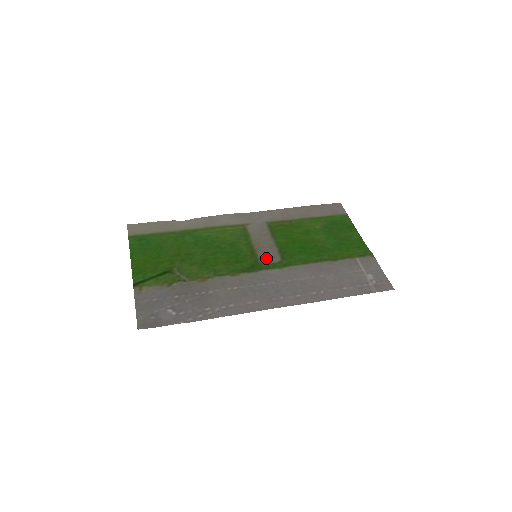
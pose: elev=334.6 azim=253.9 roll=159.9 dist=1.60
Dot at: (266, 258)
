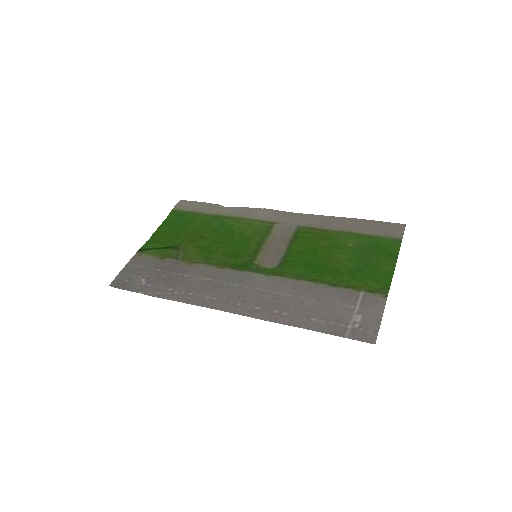
Dot at: (263, 261)
